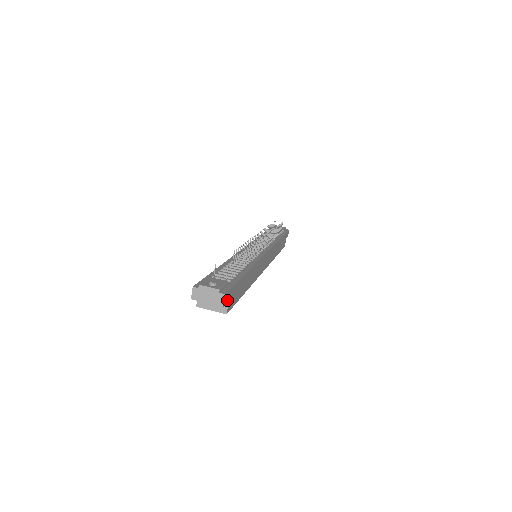
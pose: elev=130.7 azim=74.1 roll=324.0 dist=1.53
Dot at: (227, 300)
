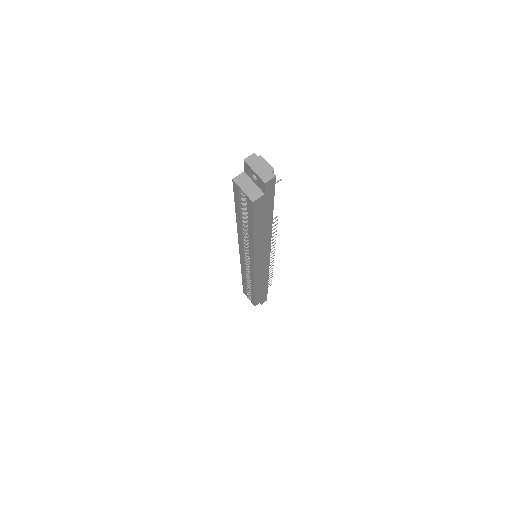
Dot at: (266, 189)
